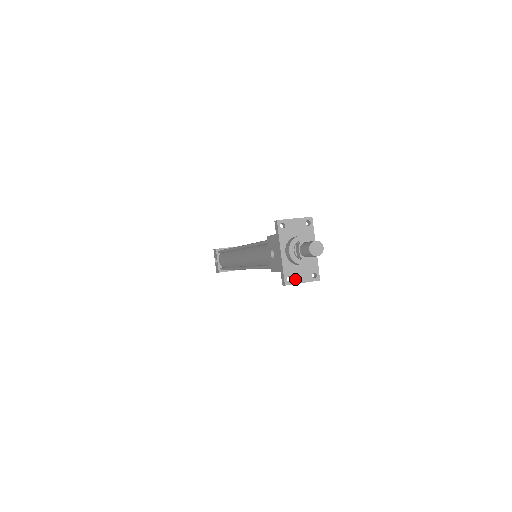
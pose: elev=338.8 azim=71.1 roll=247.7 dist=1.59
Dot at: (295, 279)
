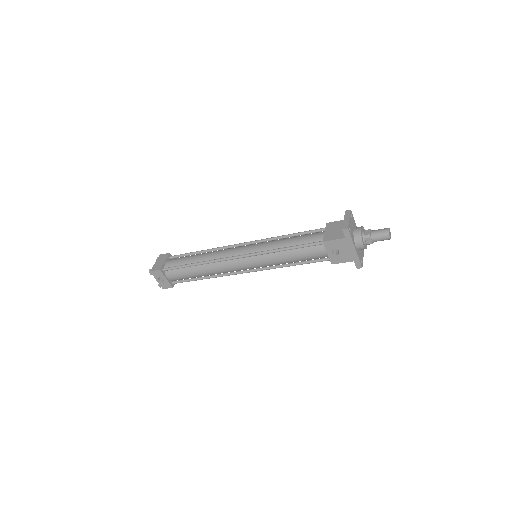
Dot at: (362, 259)
